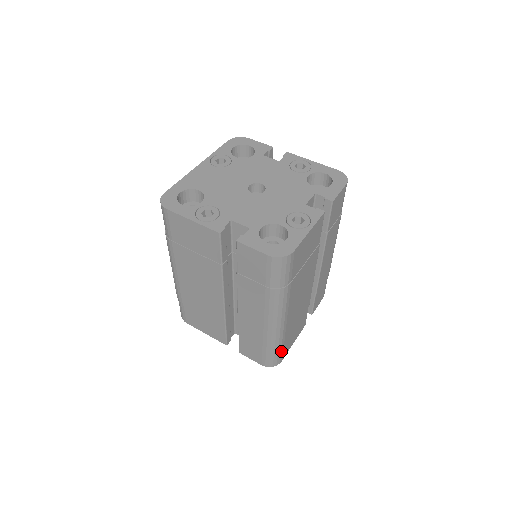
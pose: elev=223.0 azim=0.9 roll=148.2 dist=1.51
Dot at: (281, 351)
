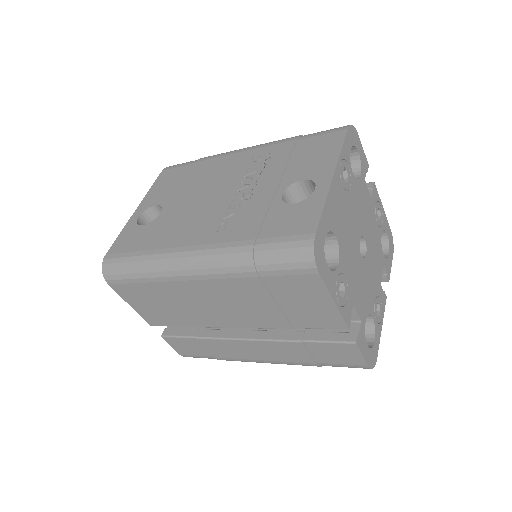
Dot at: occluded
